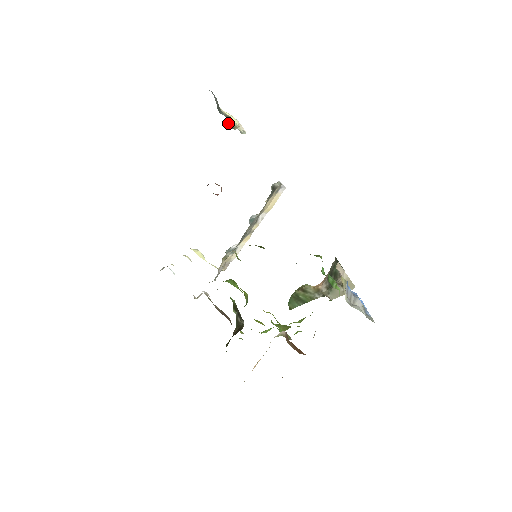
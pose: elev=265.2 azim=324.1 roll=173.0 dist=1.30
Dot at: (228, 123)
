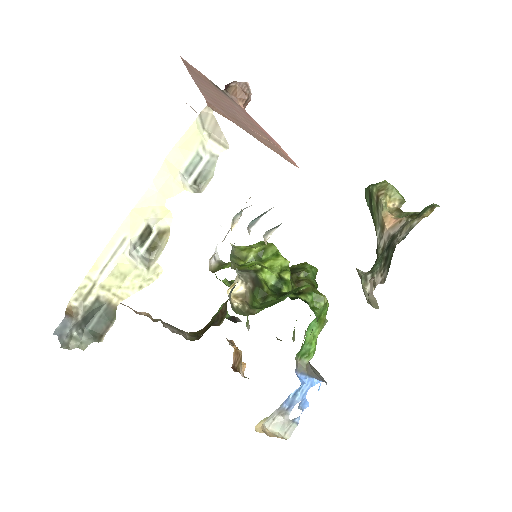
Dot at: (143, 242)
